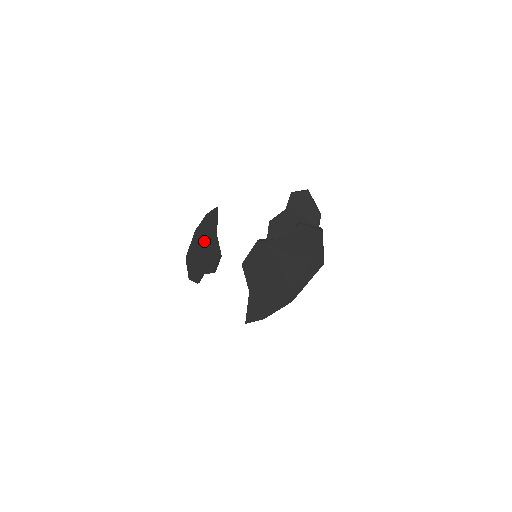
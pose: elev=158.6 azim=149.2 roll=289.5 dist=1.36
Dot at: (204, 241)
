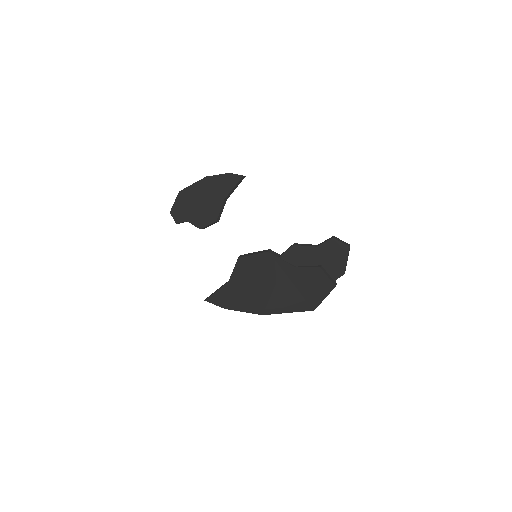
Dot at: (210, 194)
